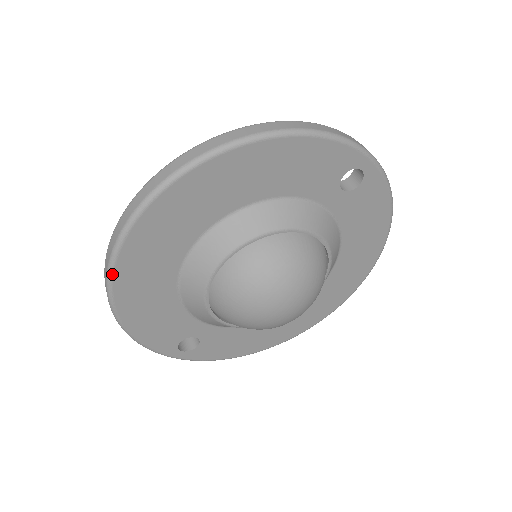
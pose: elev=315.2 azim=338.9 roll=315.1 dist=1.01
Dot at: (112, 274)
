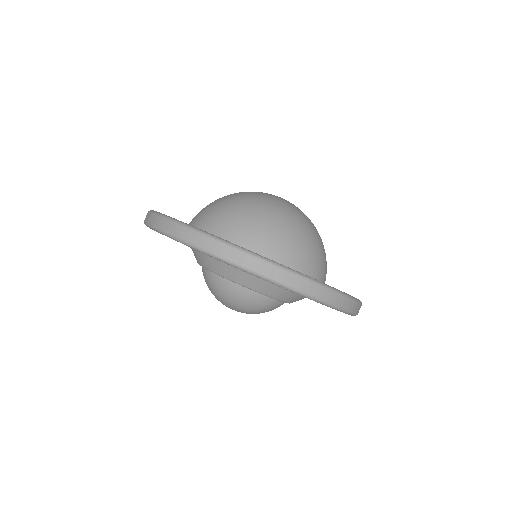
Dot at: occluded
